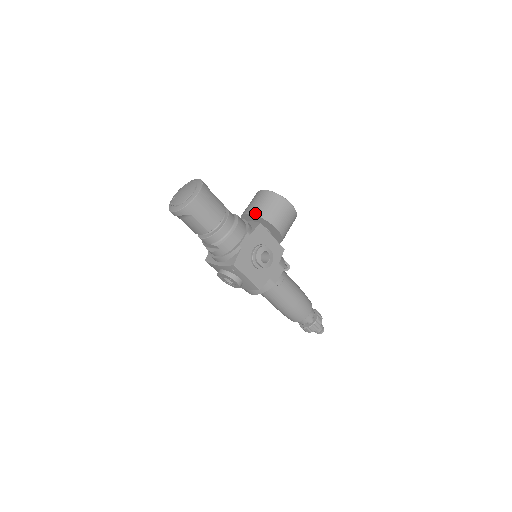
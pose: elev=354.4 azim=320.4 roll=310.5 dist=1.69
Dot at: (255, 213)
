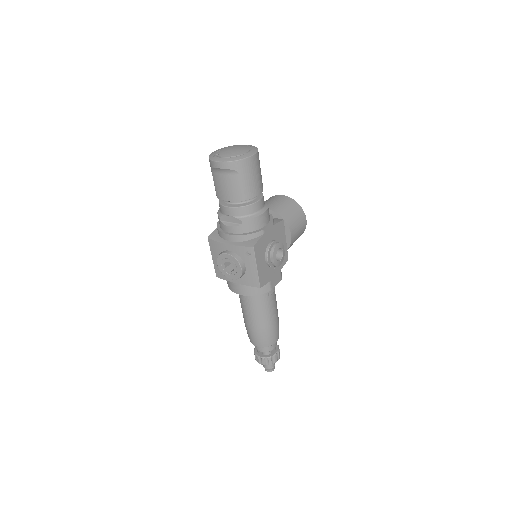
Dot at: (275, 210)
